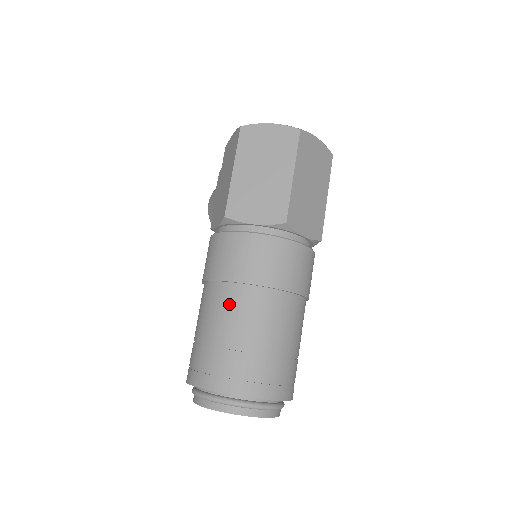
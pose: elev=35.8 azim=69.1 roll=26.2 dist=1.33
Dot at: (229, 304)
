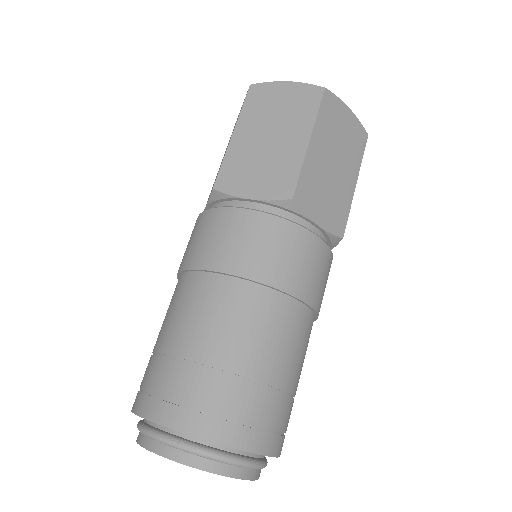
Dot at: (200, 301)
